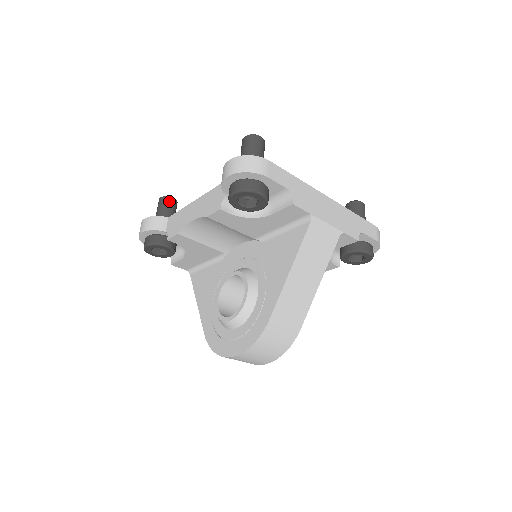
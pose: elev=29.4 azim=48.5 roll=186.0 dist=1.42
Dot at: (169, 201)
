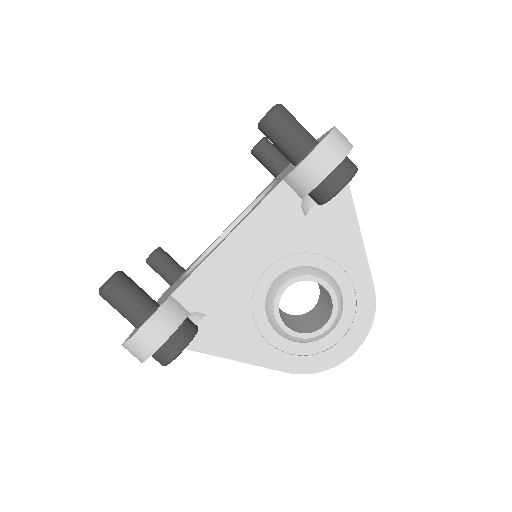
Dot at: (126, 279)
